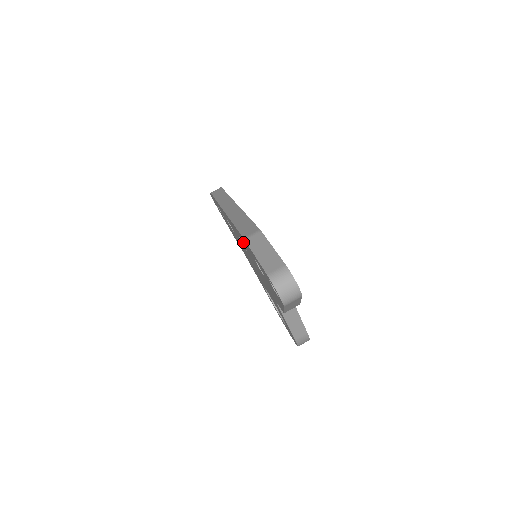
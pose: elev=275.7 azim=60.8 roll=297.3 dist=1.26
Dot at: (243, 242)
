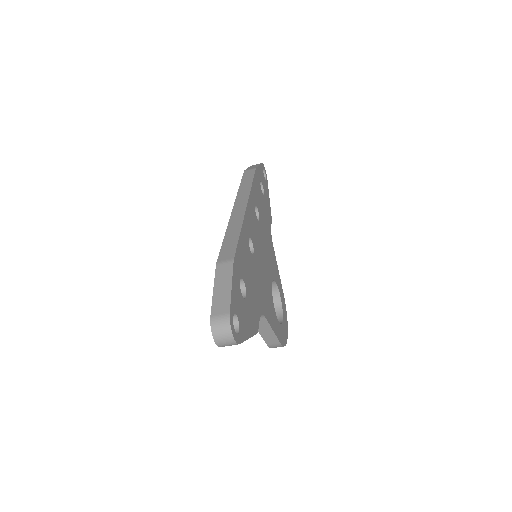
Dot at: occluded
